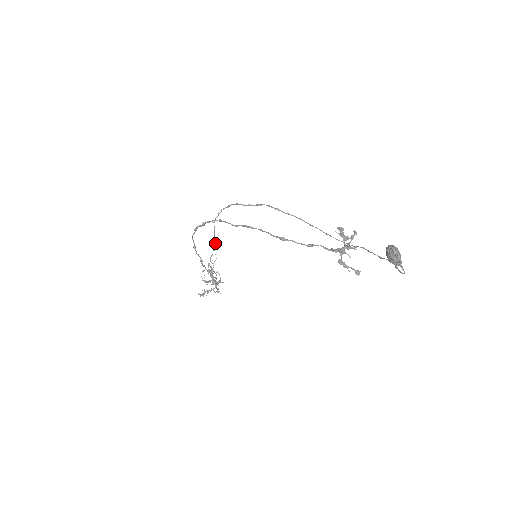
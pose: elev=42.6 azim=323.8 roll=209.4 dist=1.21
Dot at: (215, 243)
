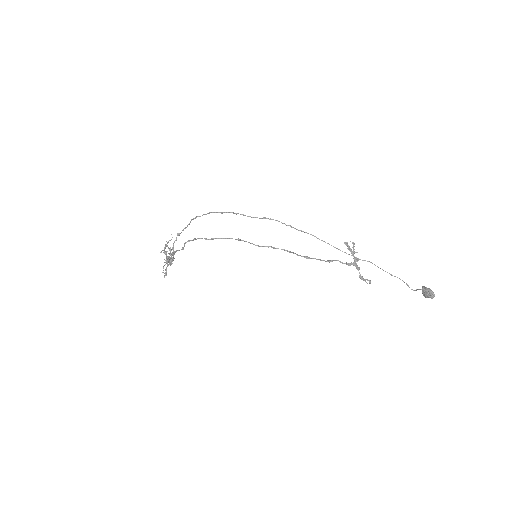
Dot at: occluded
